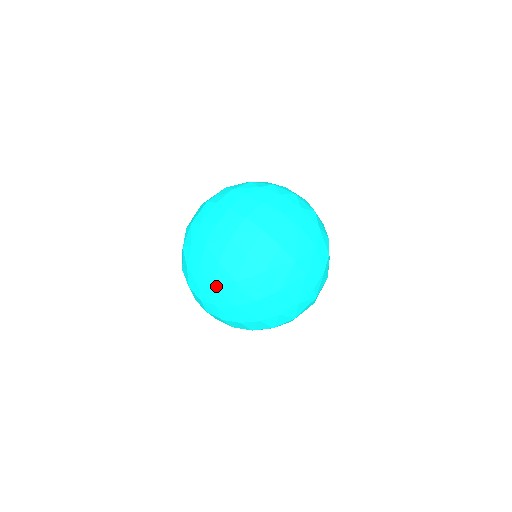
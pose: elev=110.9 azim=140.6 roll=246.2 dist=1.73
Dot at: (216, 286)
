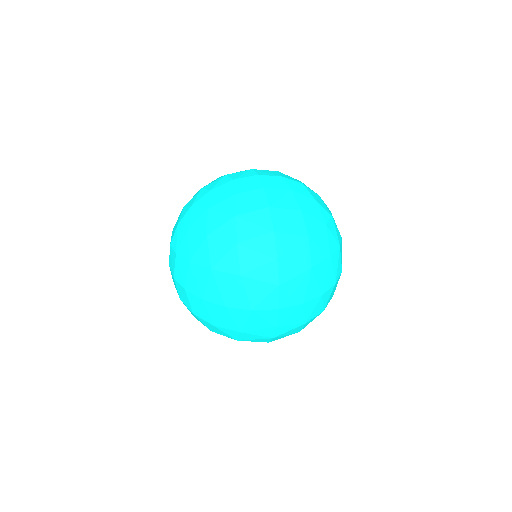
Dot at: occluded
